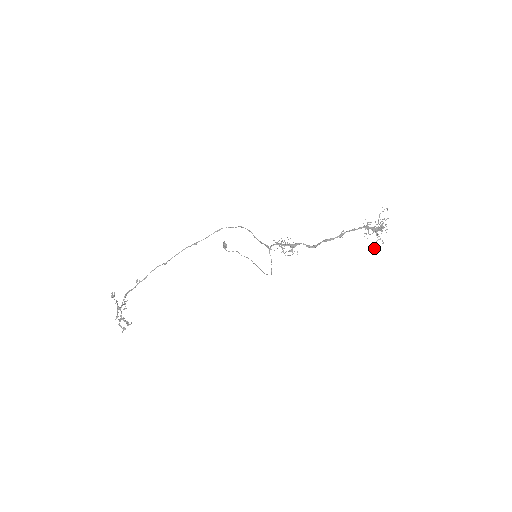
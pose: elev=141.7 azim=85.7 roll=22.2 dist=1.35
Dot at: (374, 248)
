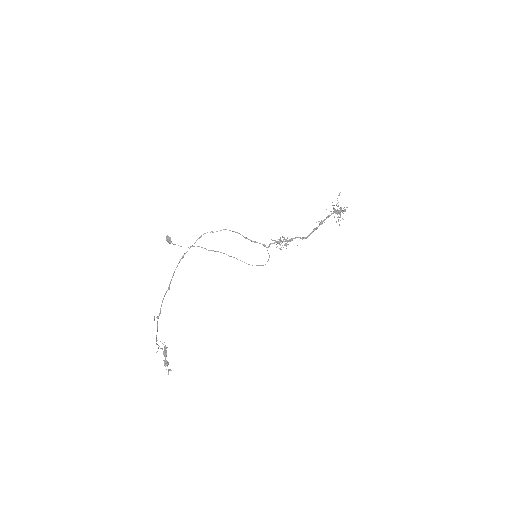
Dot at: occluded
